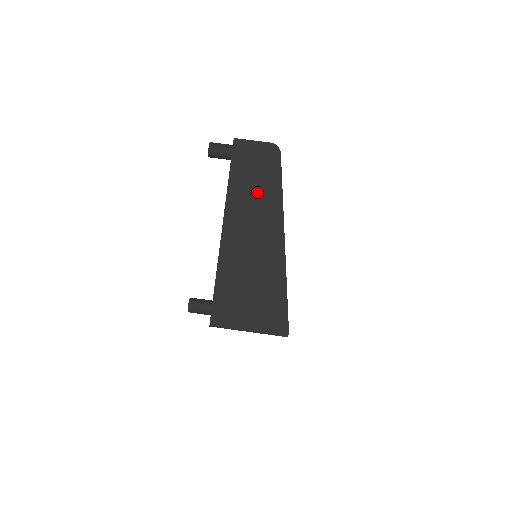
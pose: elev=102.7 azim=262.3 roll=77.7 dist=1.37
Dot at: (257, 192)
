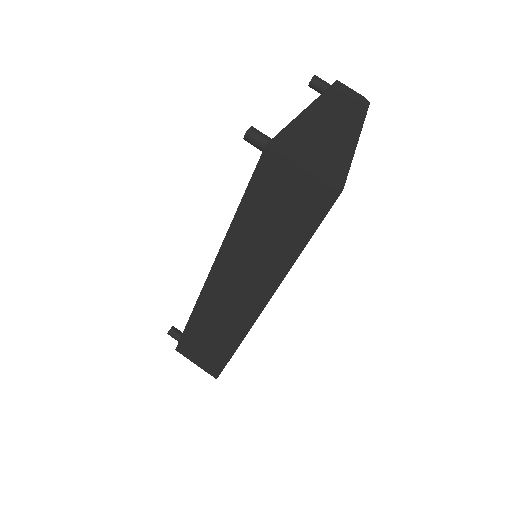
Dot at: (345, 108)
